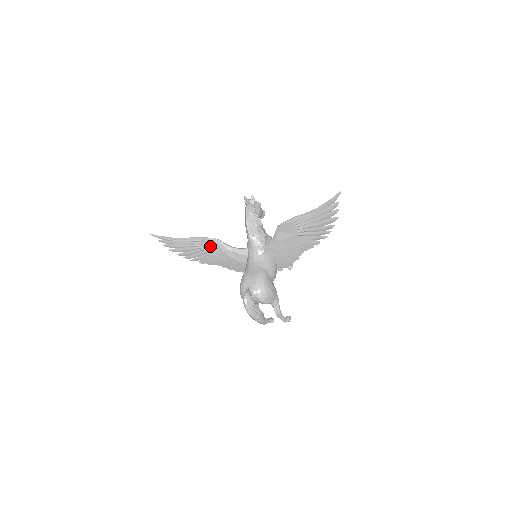
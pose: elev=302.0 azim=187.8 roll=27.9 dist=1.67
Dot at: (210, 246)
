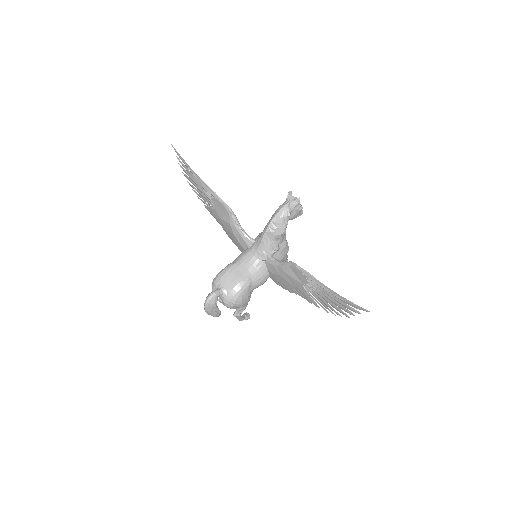
Dot at: (221, 208)
